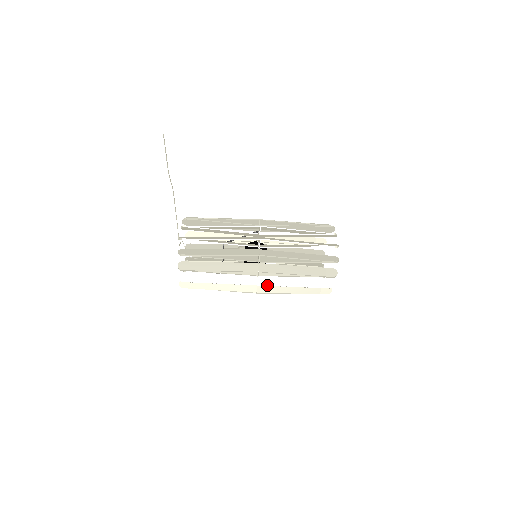
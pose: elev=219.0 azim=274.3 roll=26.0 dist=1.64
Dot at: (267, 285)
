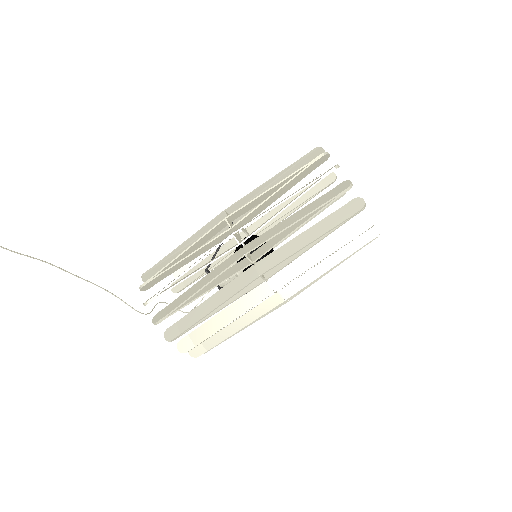
Dot at: (286, 283)
